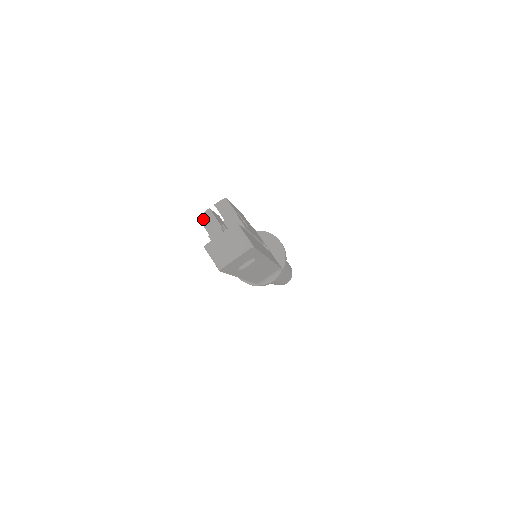
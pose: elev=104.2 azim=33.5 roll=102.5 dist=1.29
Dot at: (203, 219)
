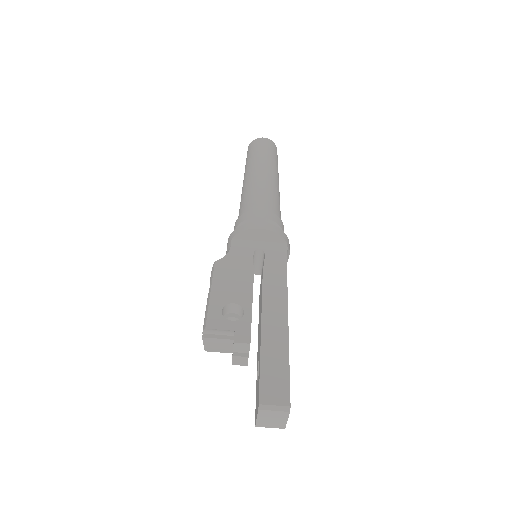
Dot at: (209, 348)
